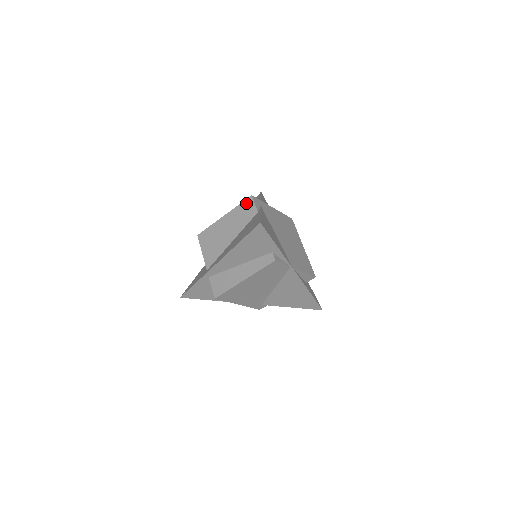
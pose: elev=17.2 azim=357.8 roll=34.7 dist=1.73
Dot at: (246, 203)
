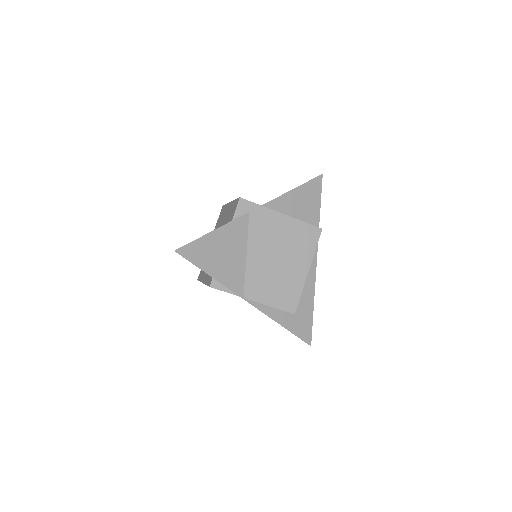
Dot at: (236, 203)
